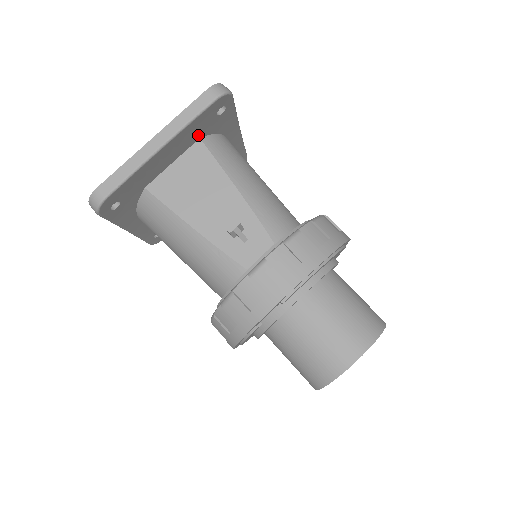
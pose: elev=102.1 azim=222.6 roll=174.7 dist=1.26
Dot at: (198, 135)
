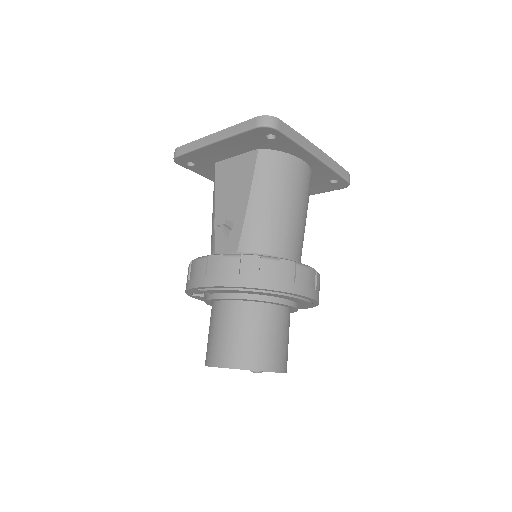
Dot at: (254, 146)
